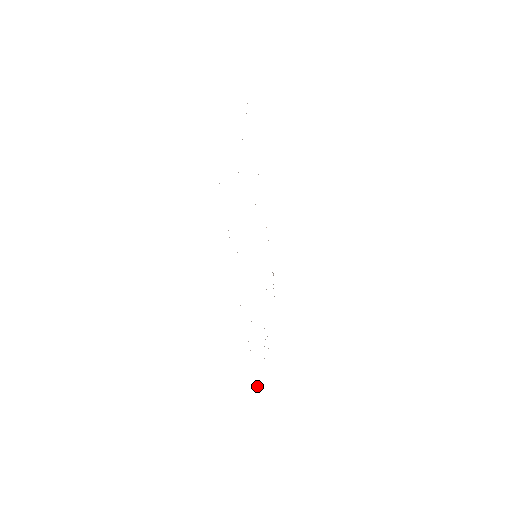
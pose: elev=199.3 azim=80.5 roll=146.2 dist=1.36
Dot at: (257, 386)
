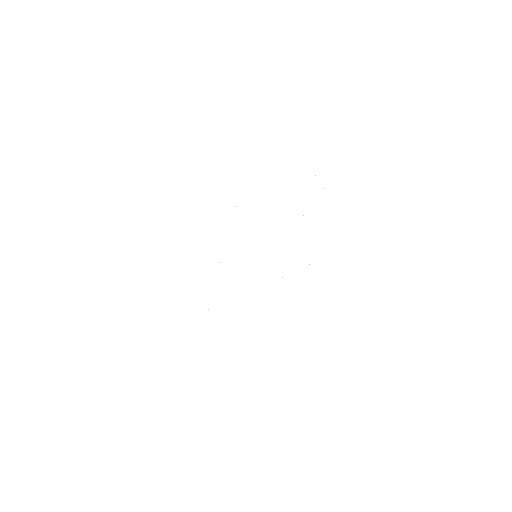
Dot at: occluded
